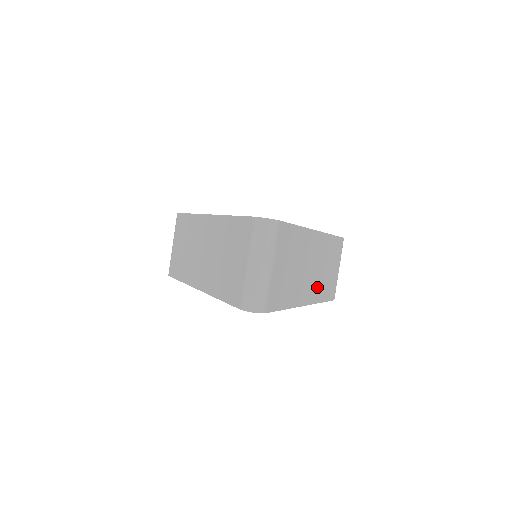
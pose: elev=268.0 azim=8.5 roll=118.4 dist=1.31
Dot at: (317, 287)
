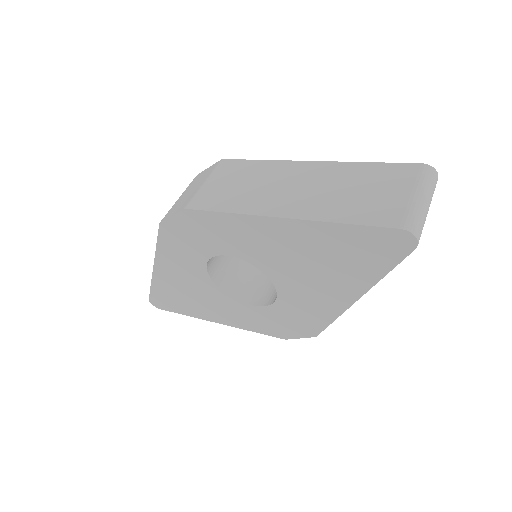
Dot at: occluded
